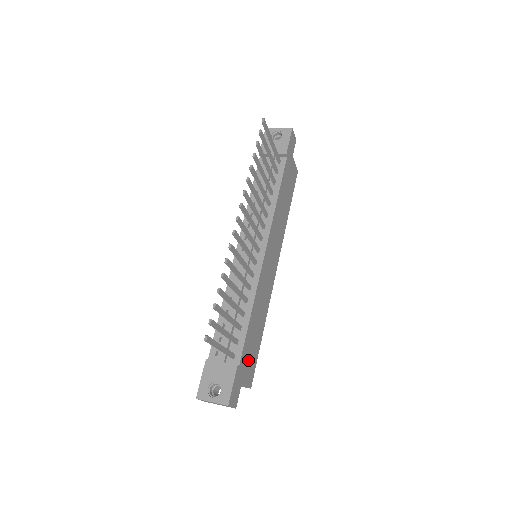
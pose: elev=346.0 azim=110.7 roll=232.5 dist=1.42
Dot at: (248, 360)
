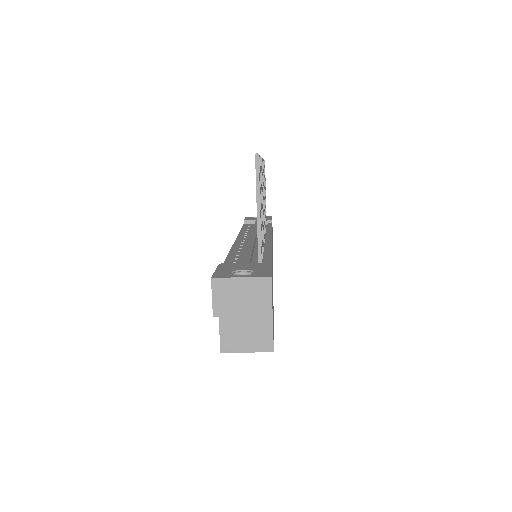
Dot at: occluded
